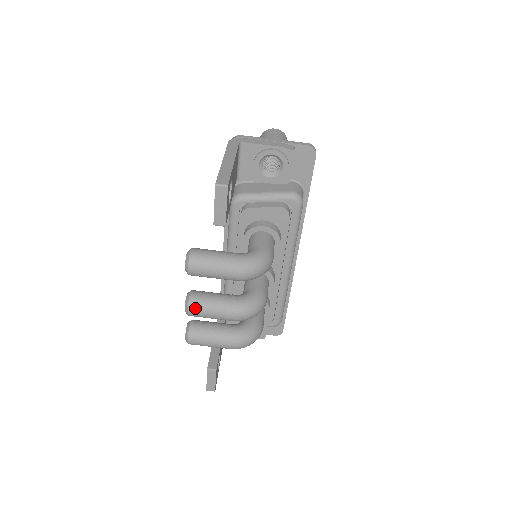
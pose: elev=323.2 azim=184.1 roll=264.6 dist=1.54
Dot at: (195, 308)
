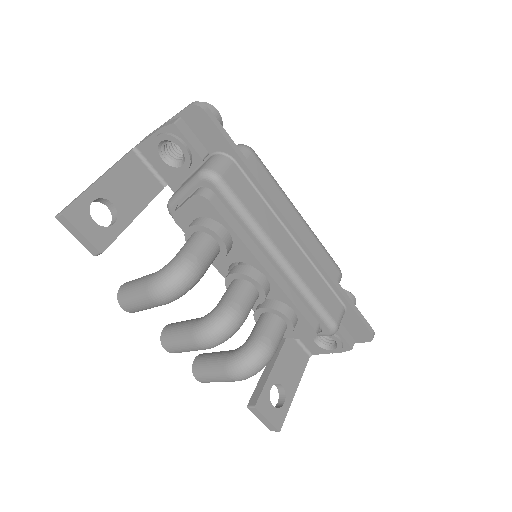
Dot at: (167, 344)
